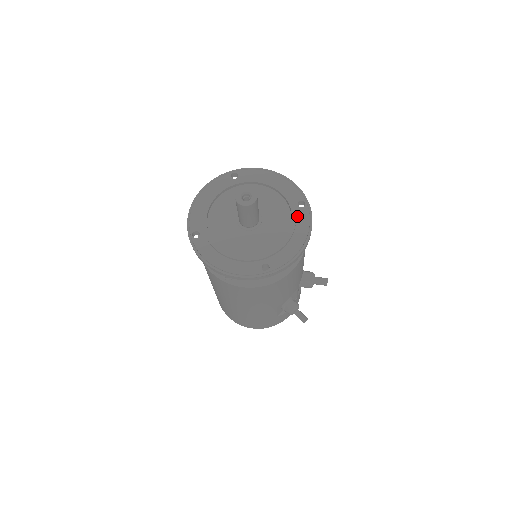
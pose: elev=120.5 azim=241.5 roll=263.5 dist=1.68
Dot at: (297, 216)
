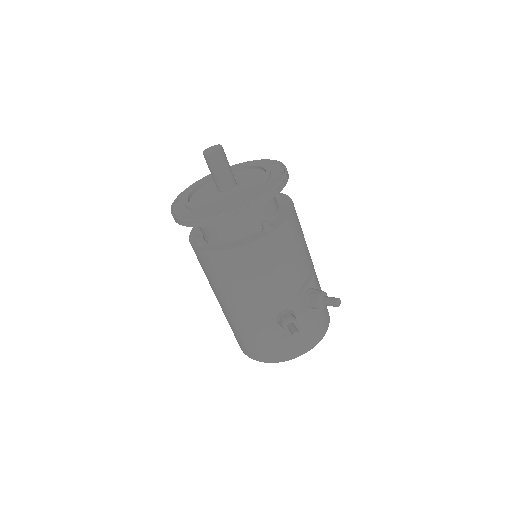
Dot at: (269, 181)
